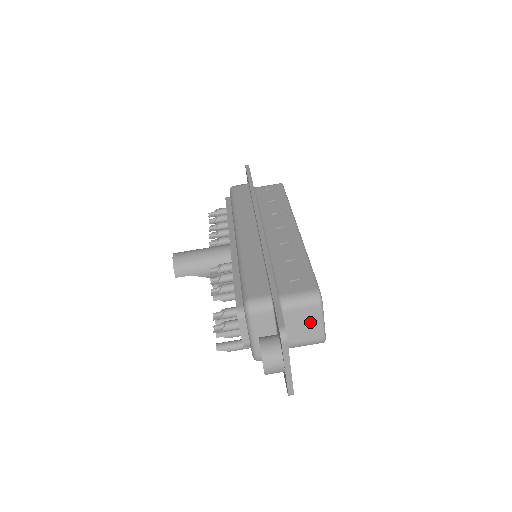
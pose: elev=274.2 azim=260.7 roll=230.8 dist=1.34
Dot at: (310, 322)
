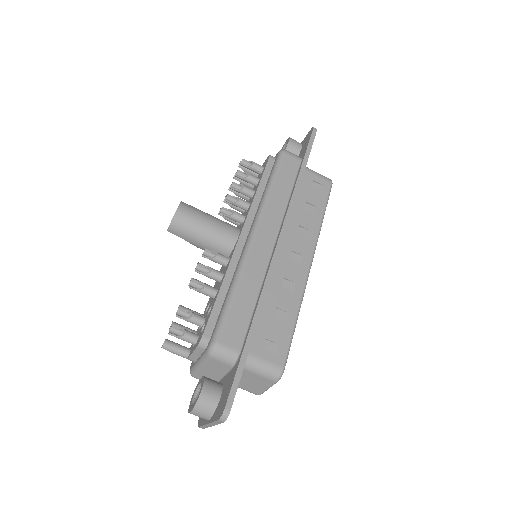
Dot at: (257, 383)
